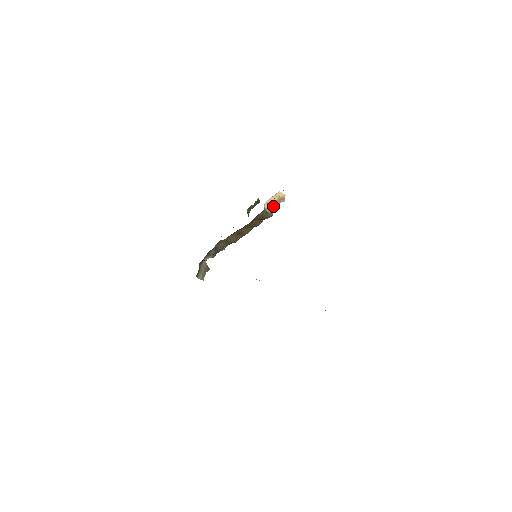
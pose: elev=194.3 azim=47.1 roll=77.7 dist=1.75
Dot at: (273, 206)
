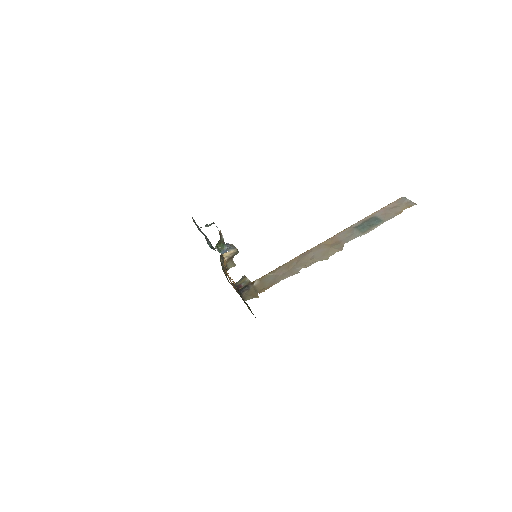
Dot at: occluded
